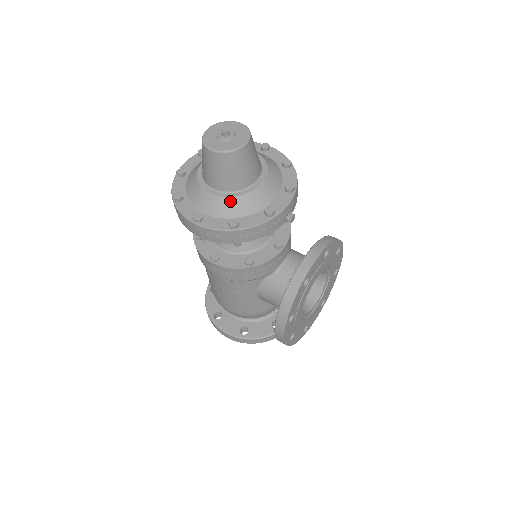
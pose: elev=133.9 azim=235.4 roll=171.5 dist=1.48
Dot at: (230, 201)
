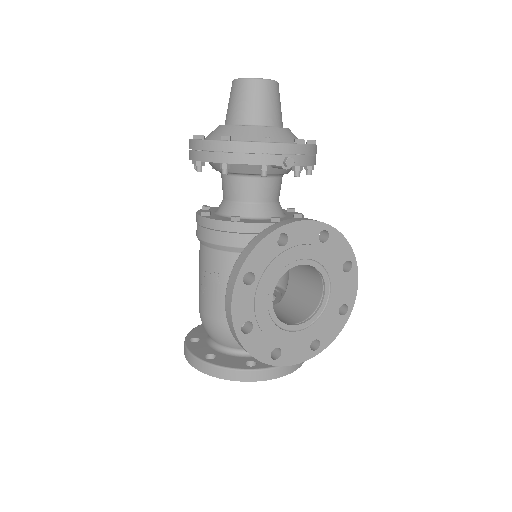
Dot at: (234, 128)
